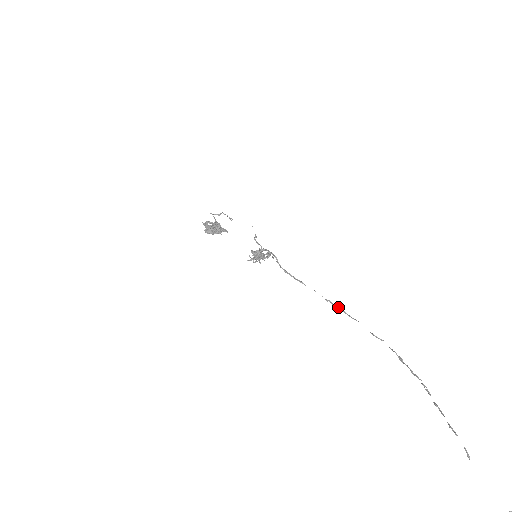
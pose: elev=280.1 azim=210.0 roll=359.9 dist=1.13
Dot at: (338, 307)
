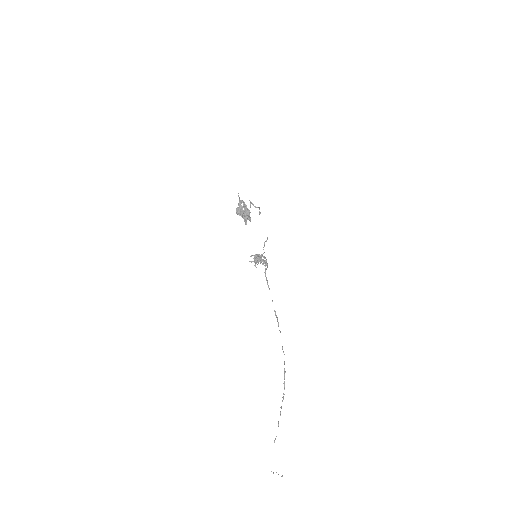
Dot at: (277, 320)
